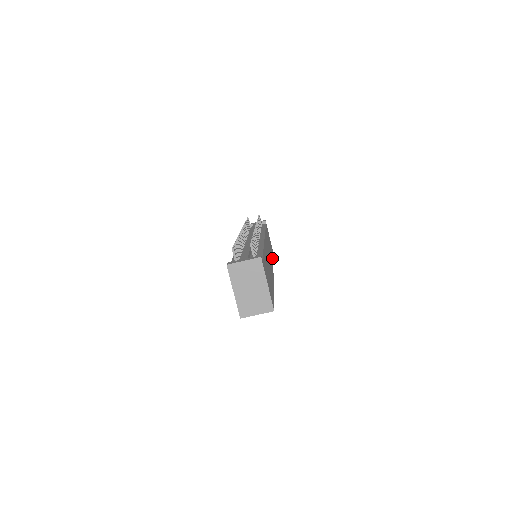
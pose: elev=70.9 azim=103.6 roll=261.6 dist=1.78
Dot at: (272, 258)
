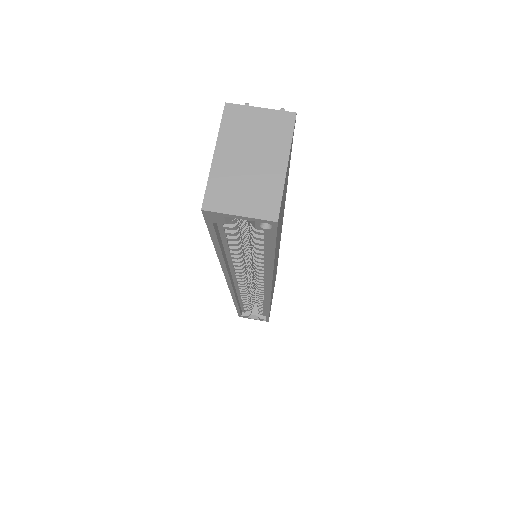
Dot at: occluded
